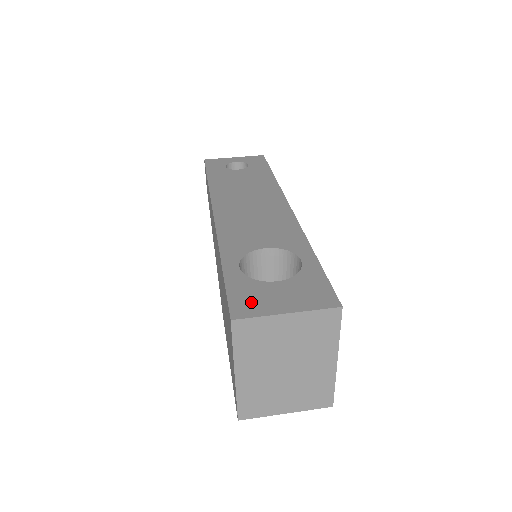
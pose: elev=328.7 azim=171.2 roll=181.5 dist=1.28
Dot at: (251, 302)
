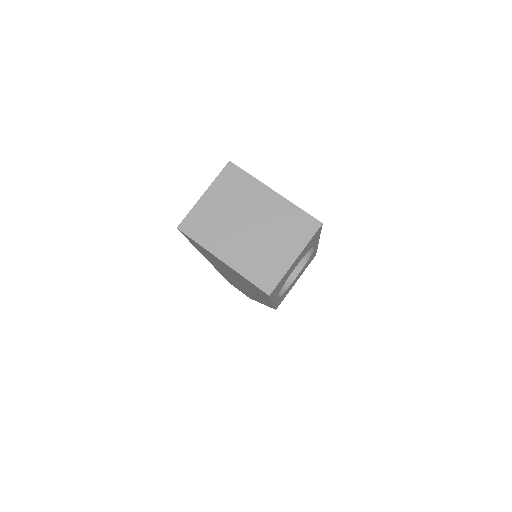
Dot at: occluded
